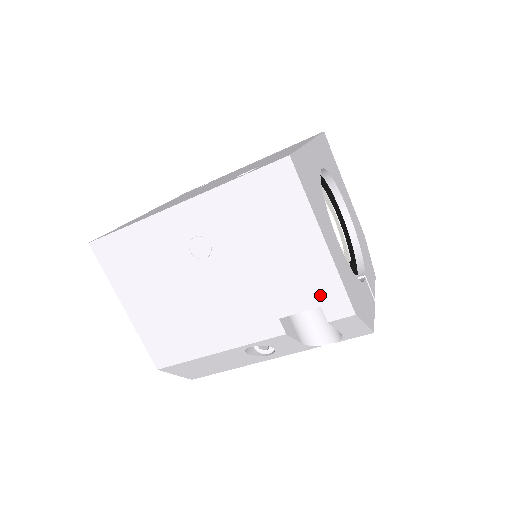
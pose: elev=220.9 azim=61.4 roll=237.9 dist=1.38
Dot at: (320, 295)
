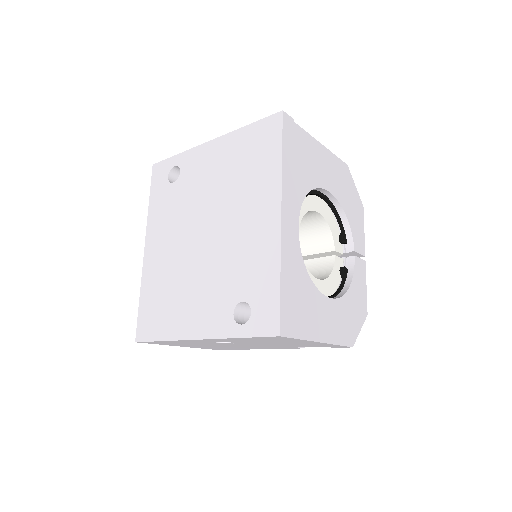
Dot at: (324, 346)
